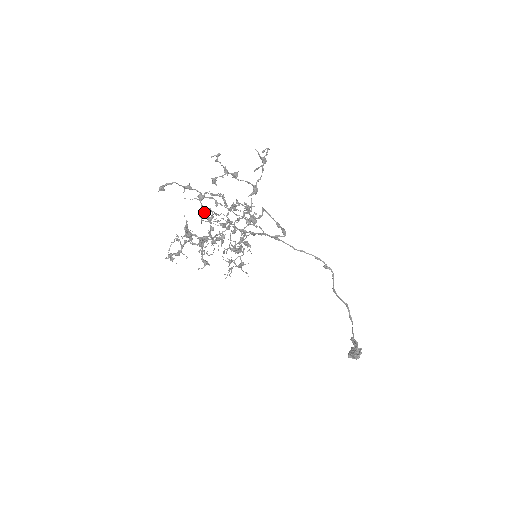
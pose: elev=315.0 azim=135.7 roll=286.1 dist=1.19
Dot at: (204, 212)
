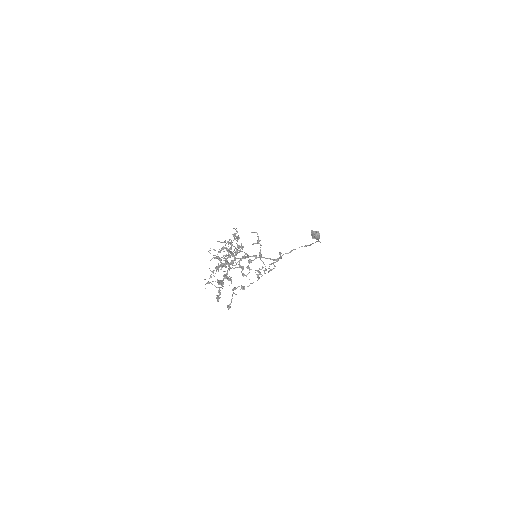
Dot at: (221, 266)
